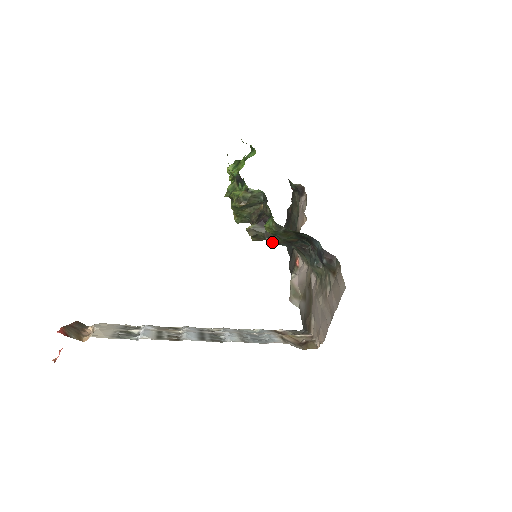
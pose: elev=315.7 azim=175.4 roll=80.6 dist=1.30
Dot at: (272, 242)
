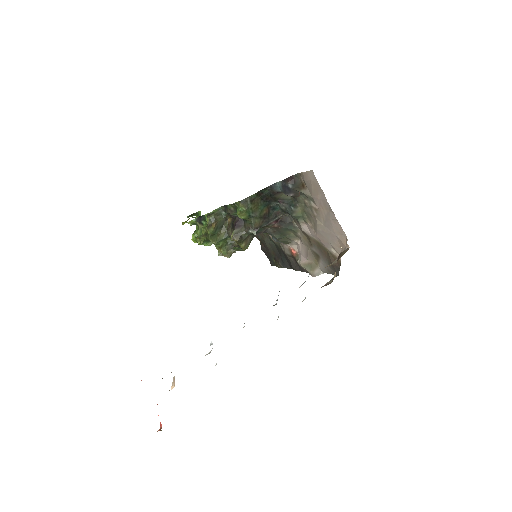
Dot at: (255, 229)
